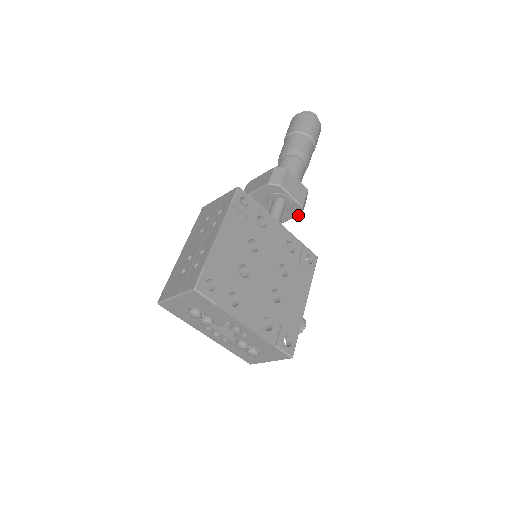
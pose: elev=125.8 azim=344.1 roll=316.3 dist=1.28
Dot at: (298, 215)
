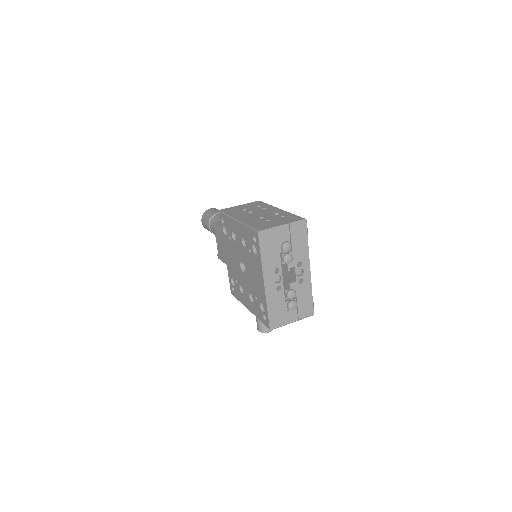
Dot at: occluded
